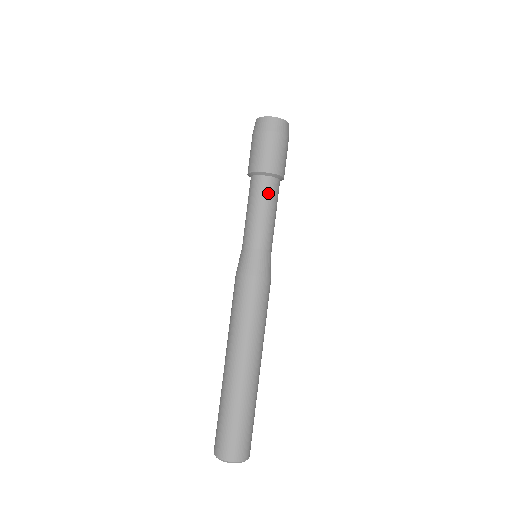
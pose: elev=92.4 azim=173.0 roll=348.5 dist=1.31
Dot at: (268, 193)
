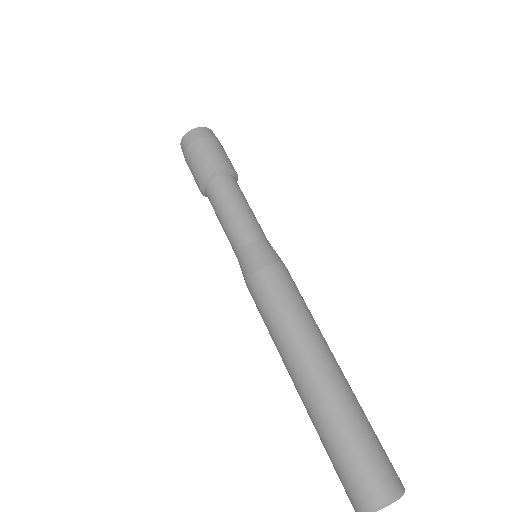
Dot at: (226, 190)
